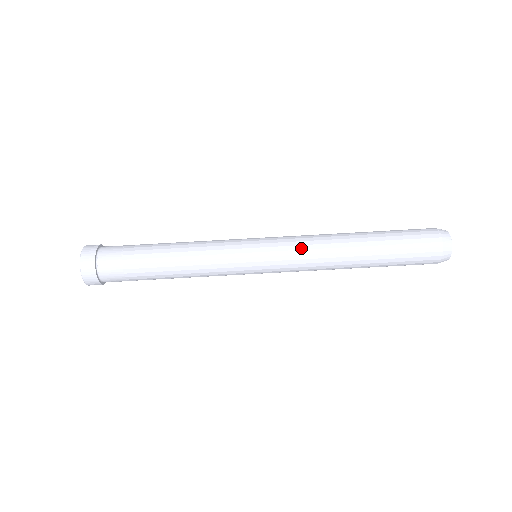
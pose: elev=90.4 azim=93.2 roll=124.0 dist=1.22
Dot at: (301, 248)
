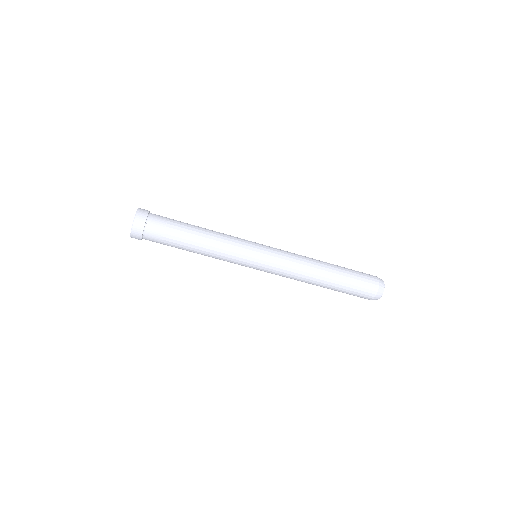
Dot at: (285, 274)
